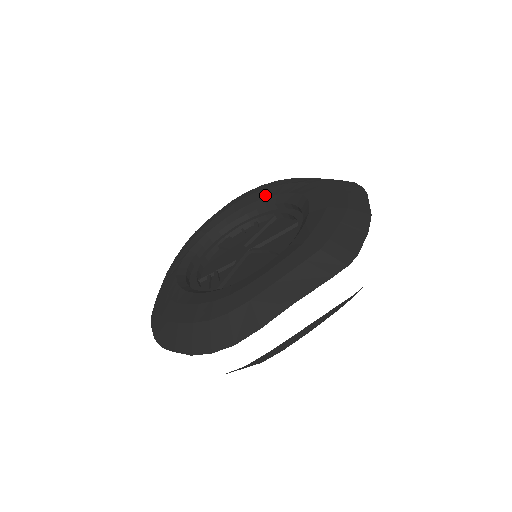
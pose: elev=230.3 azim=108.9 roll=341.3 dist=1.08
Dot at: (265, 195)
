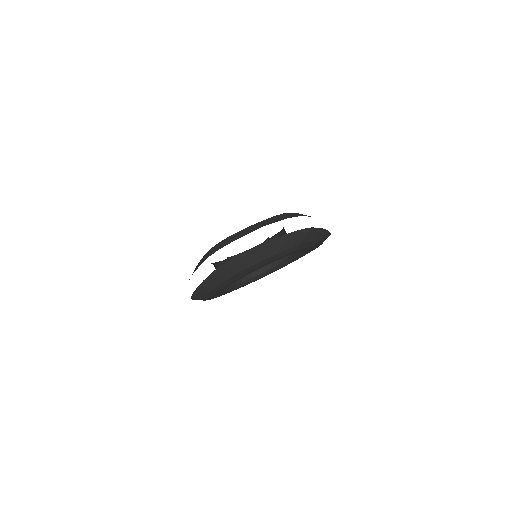
Dot at: occluded
